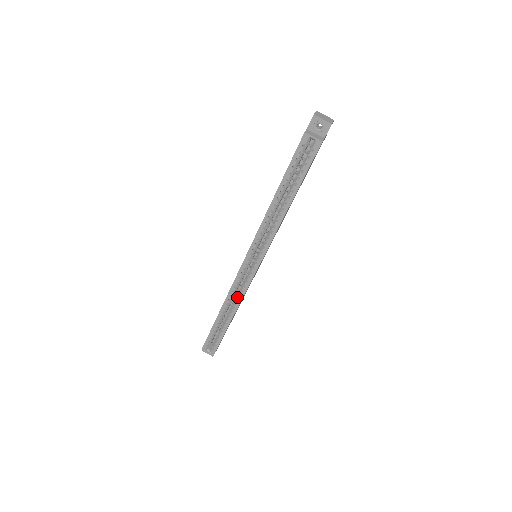
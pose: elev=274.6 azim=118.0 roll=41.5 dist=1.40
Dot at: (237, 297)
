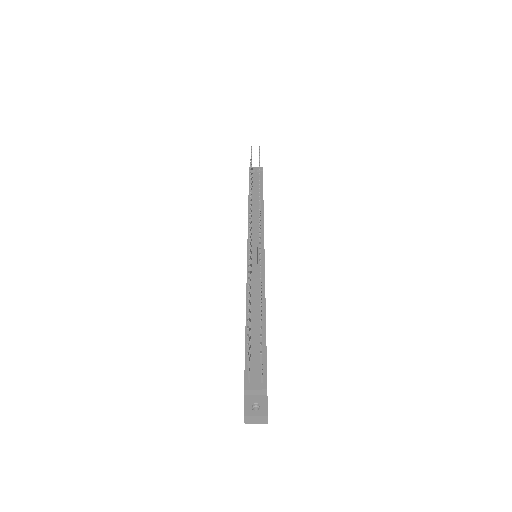
Dot at: occluded
